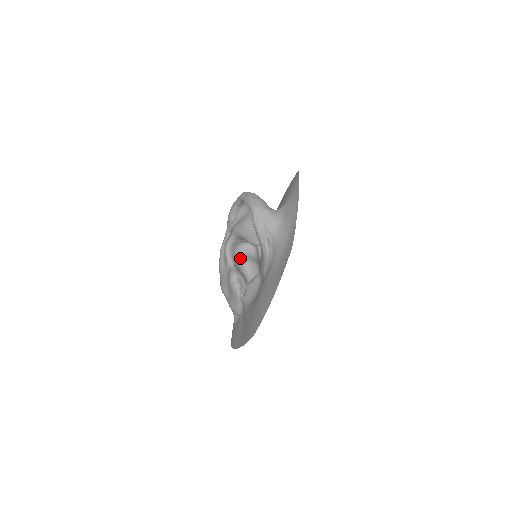
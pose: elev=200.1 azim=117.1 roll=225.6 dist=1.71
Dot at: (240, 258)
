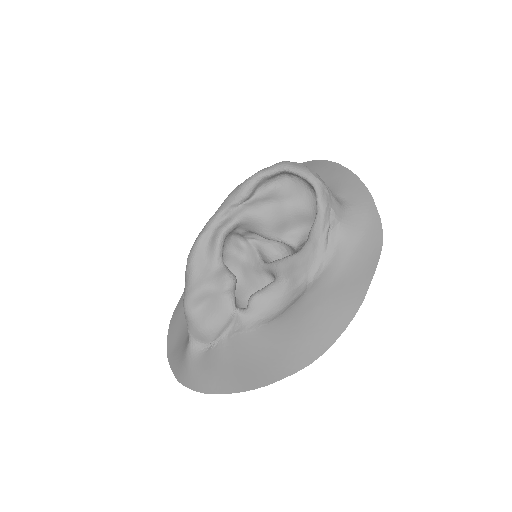
Dot at: occluded
